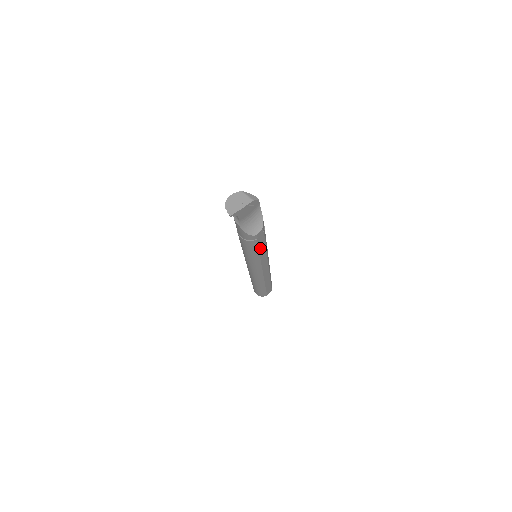
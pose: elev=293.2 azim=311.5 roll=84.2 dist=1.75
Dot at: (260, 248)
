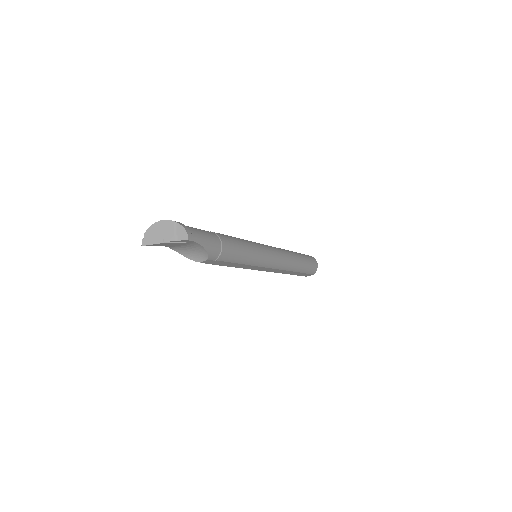
Dot at: (228, 265)
